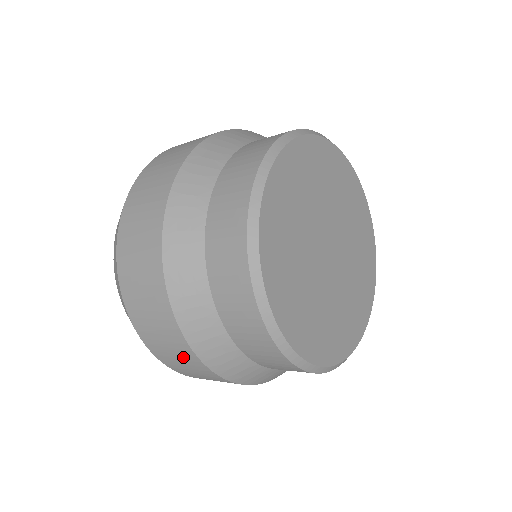
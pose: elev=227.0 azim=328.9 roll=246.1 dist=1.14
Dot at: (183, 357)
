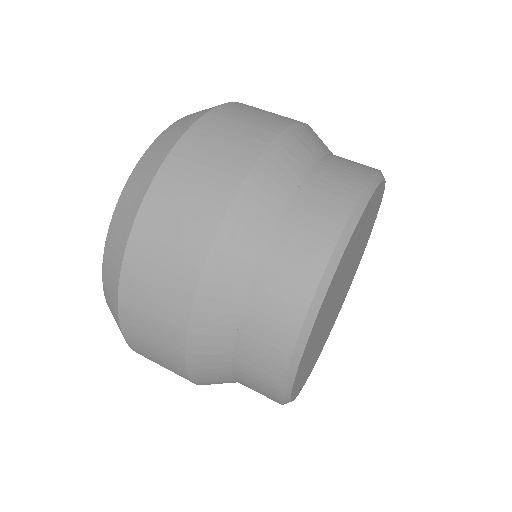
Dot at: occluded
